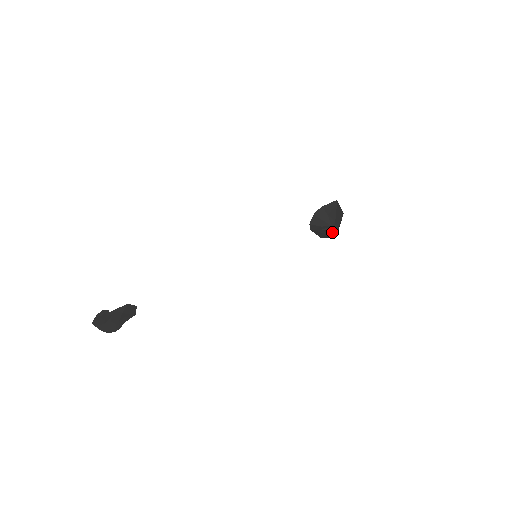
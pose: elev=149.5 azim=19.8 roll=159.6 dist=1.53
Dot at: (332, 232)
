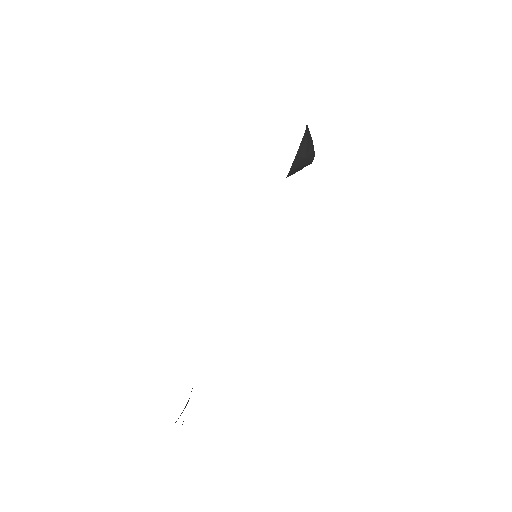
Dot at: occluded
